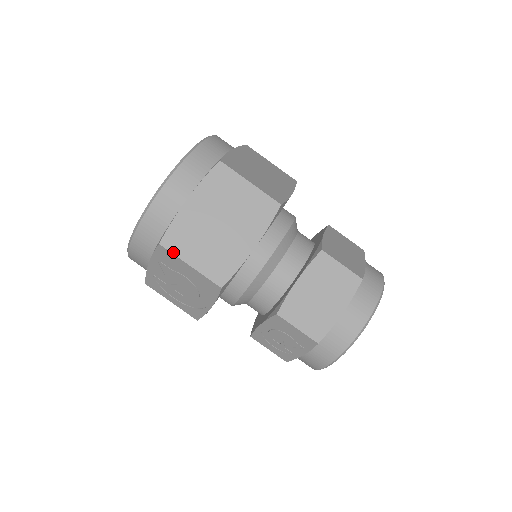
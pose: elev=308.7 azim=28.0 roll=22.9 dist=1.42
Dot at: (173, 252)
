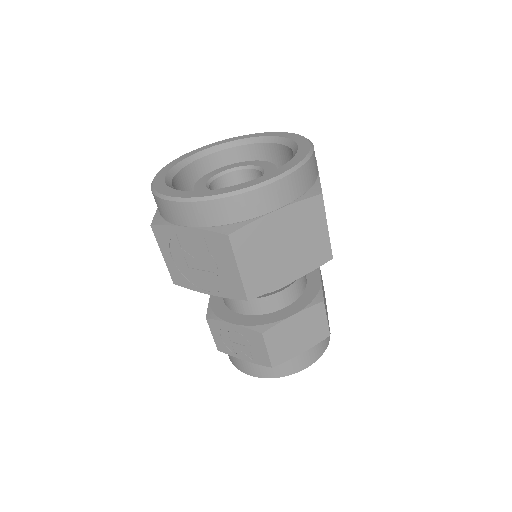
Dot at: (234, 249)
